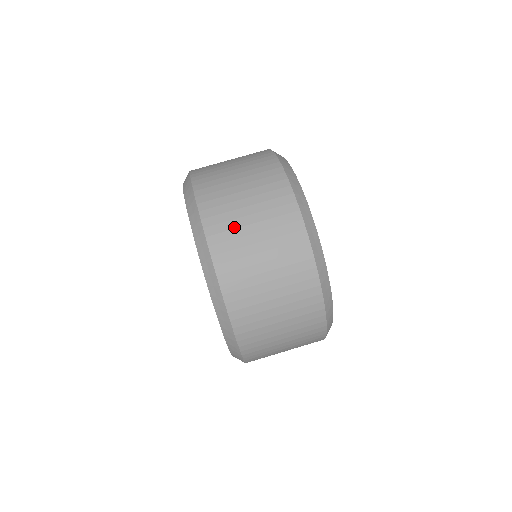
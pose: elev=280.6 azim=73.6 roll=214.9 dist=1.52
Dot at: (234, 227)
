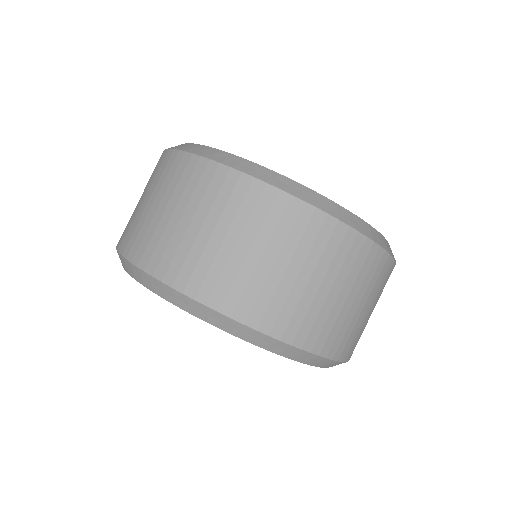
Dot at: (198, 255)
